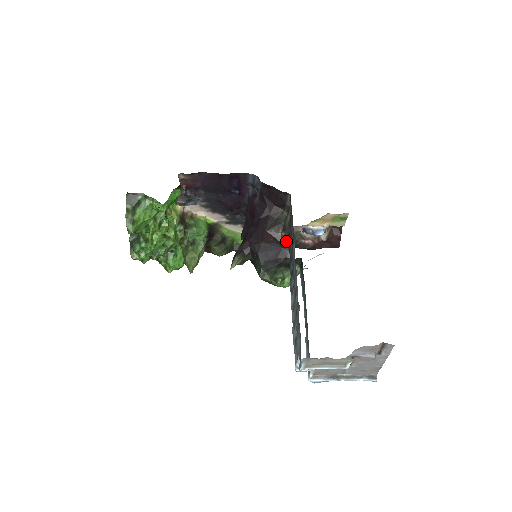
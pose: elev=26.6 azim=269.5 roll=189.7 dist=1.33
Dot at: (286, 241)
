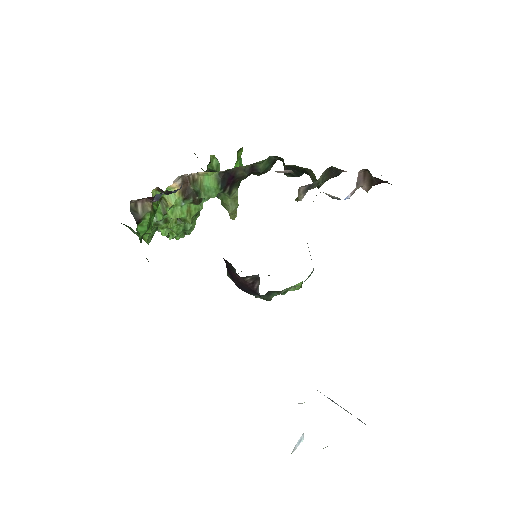
Dot at: (258, 279)
